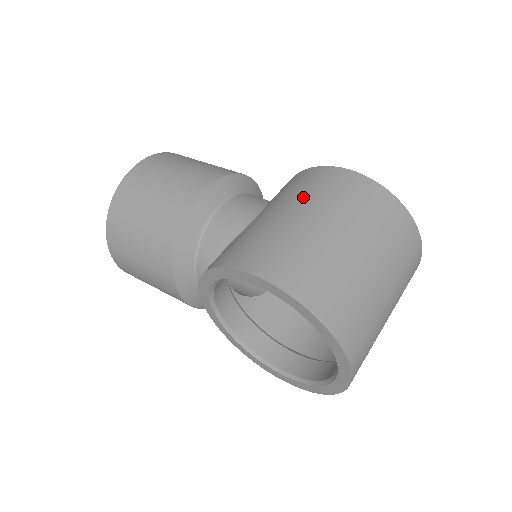
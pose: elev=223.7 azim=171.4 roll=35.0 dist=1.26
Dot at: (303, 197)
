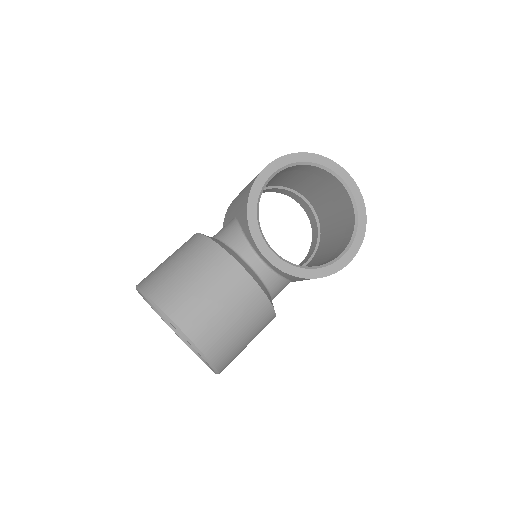
Dot at: occluded
